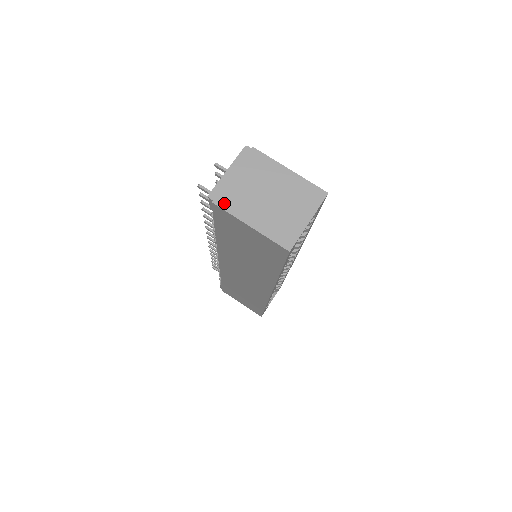
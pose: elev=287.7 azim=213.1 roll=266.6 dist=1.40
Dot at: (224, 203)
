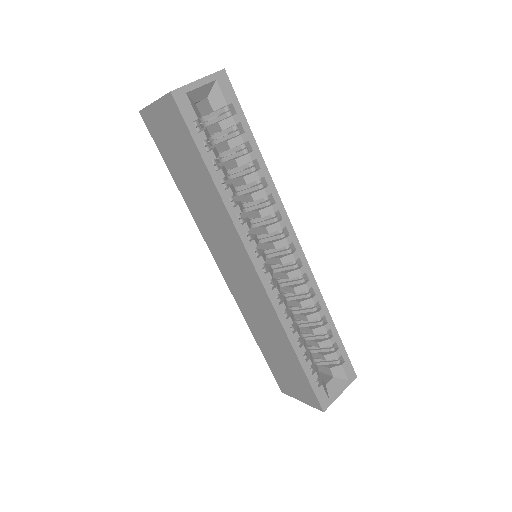
Dot at: occluded
